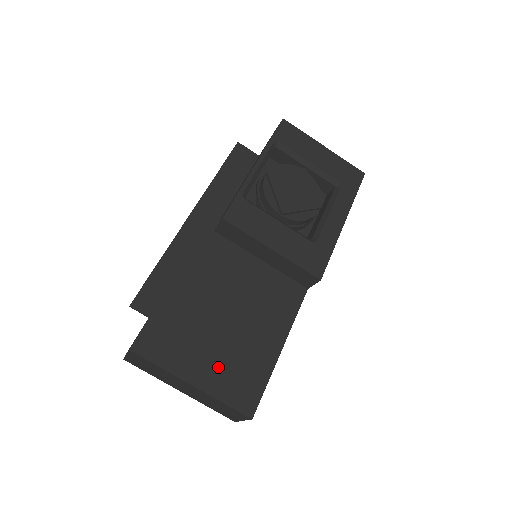
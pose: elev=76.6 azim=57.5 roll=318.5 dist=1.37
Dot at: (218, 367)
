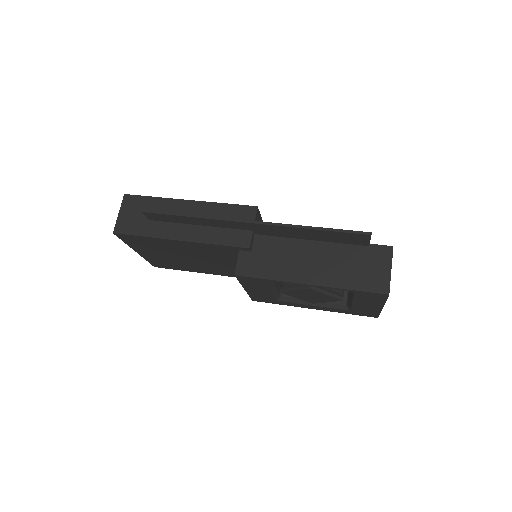
Dot at: (159, 258)
